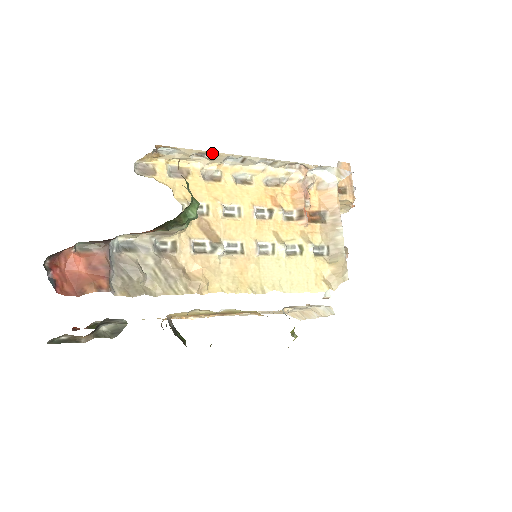
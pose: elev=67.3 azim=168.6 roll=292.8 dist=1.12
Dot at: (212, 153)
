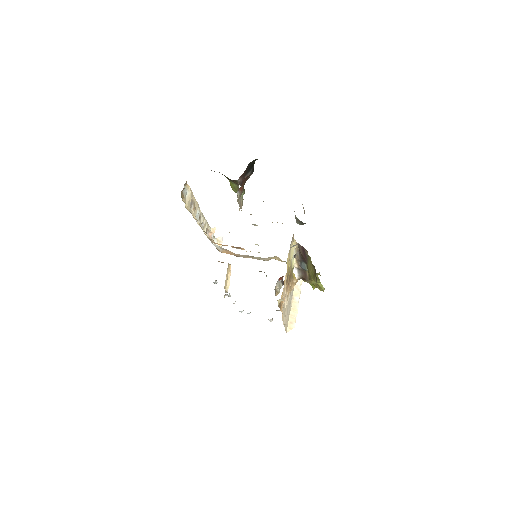
Dot at: (195, 201)
